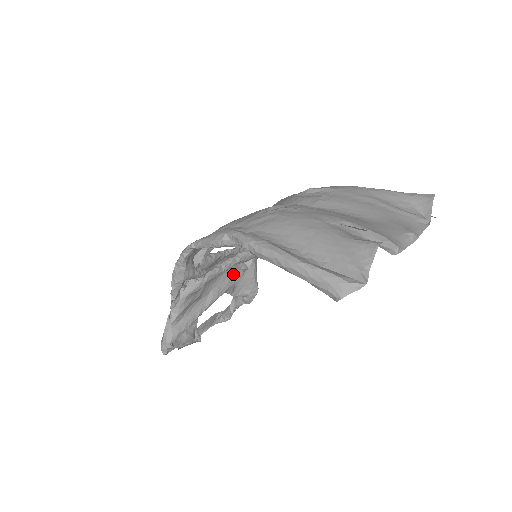
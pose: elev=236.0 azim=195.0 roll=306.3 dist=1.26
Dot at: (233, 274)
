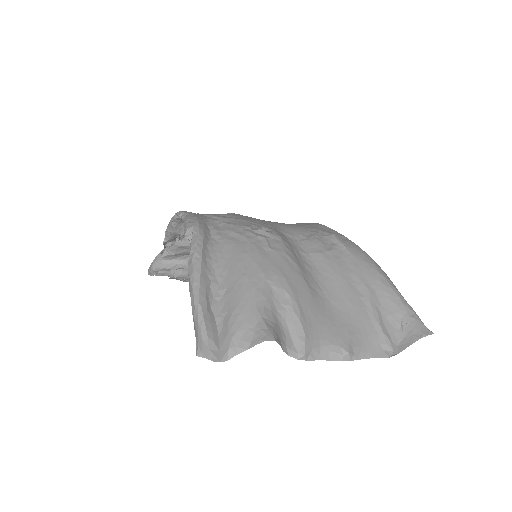
Dot at: occluded
